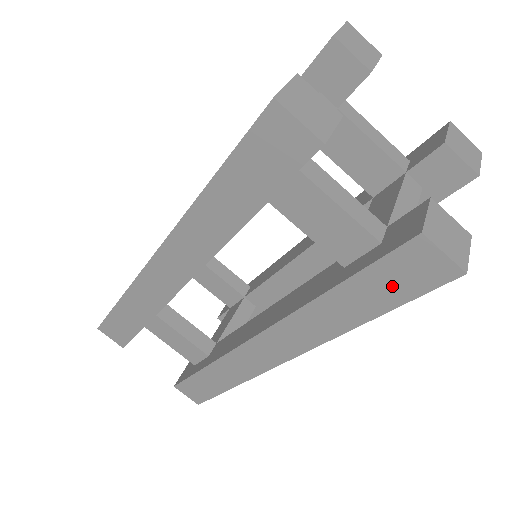
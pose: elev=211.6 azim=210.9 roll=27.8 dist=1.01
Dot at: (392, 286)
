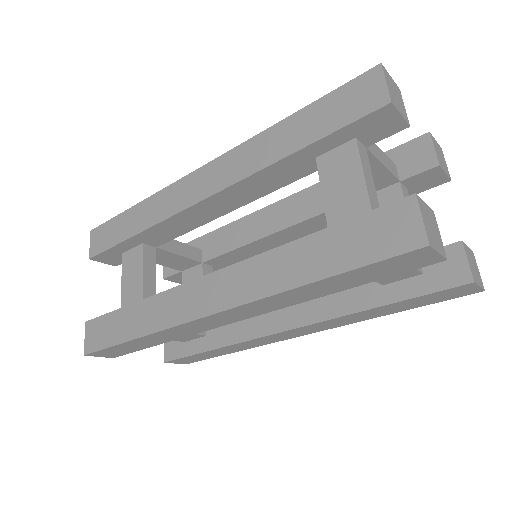
Dot at: (361, 244)
